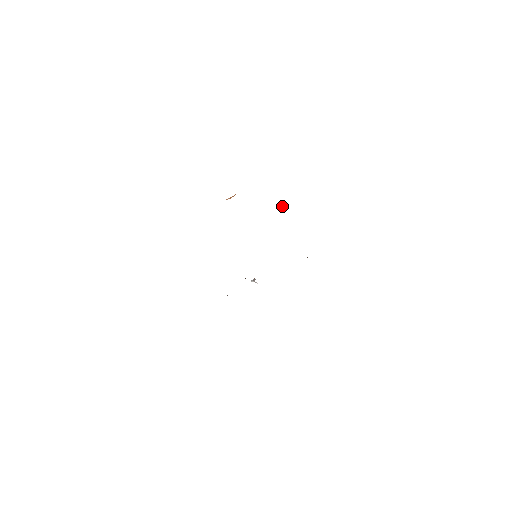
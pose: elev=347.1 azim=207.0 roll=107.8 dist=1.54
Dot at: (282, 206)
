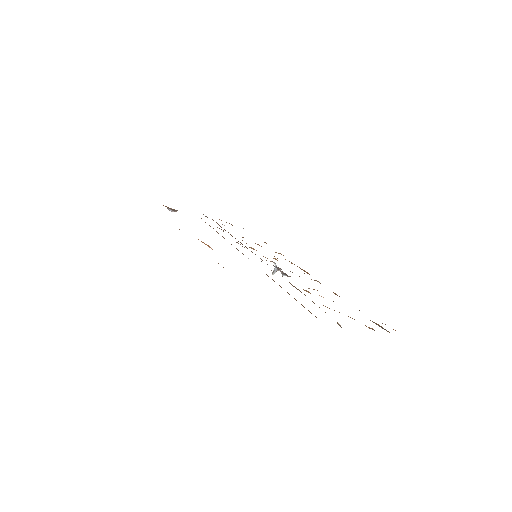
Dot at: (176, 211)
